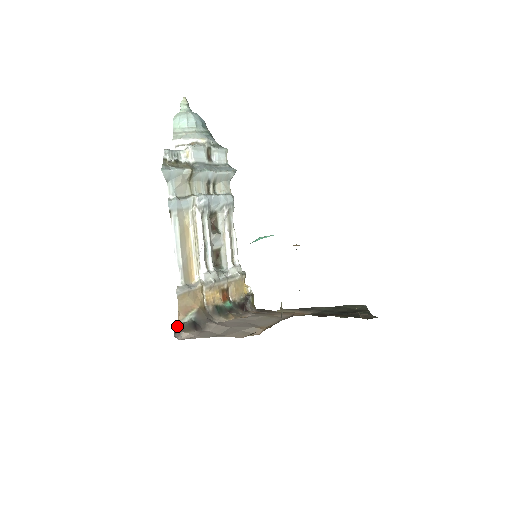
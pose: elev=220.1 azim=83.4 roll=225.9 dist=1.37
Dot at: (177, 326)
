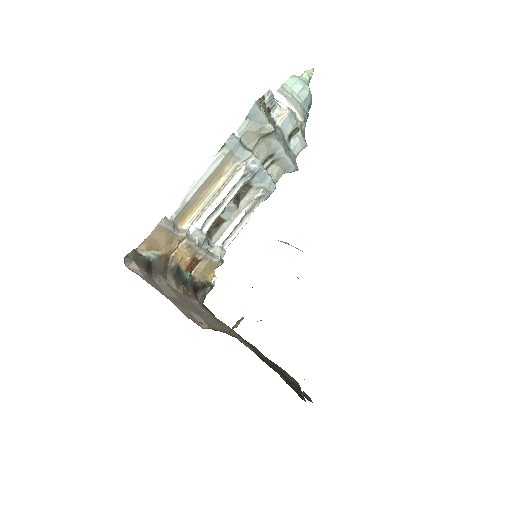
Dot at: (134, 251)
